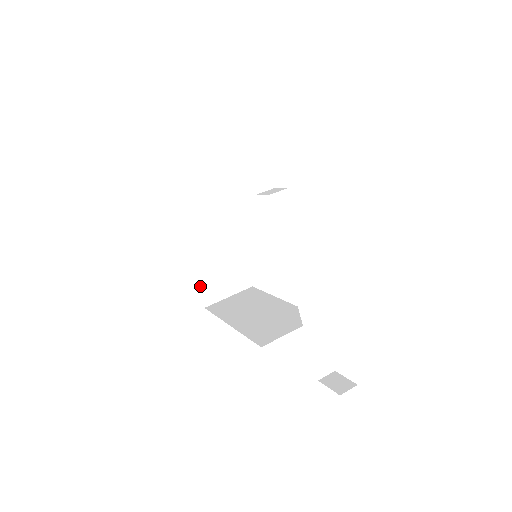
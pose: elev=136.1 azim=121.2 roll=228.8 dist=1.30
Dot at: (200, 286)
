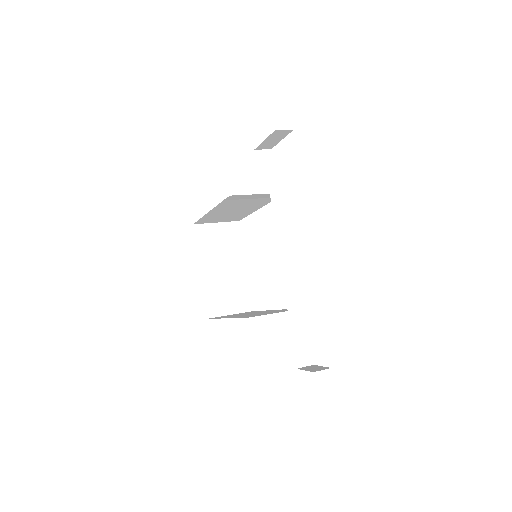
Dot at: (206, 298)
